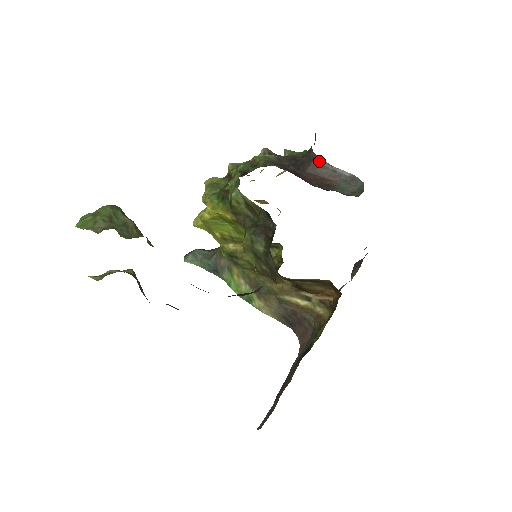
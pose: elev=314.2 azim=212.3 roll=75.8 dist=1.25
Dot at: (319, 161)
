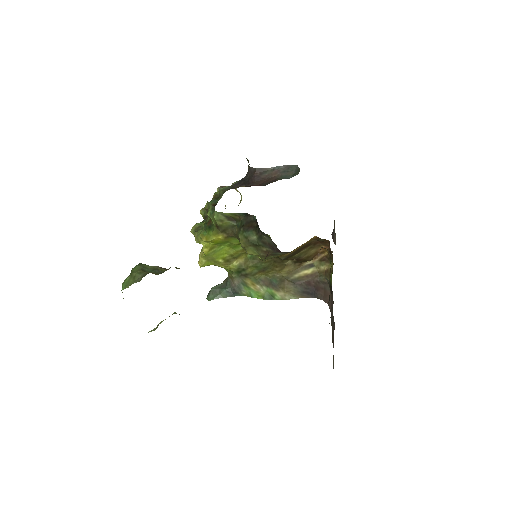
Dot at: (259, 170)
